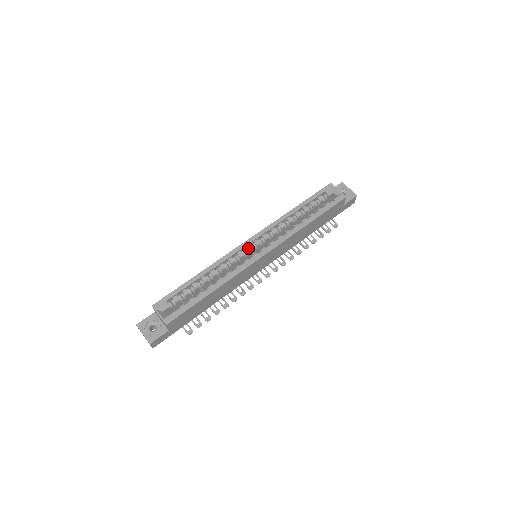
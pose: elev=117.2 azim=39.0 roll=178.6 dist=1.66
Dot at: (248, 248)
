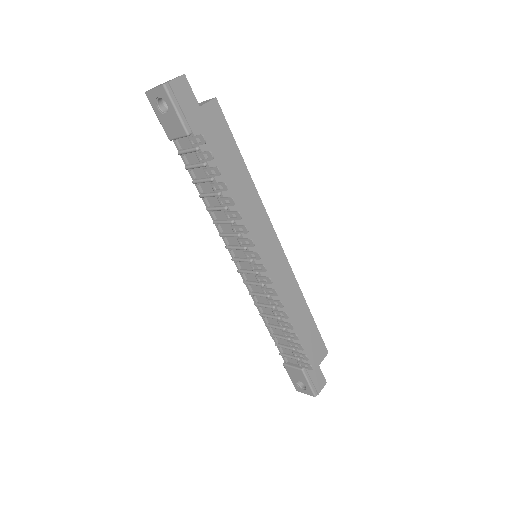
Dot at: occluded
